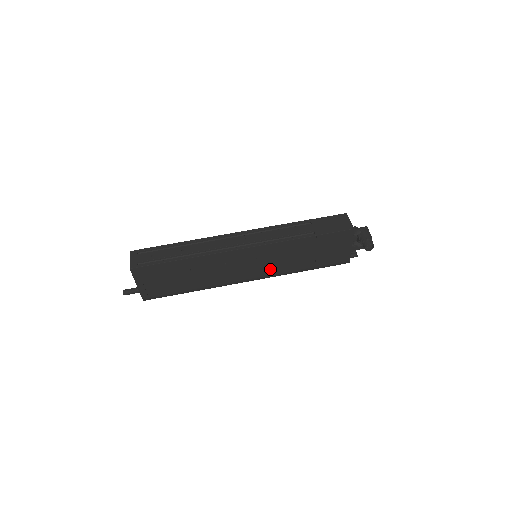
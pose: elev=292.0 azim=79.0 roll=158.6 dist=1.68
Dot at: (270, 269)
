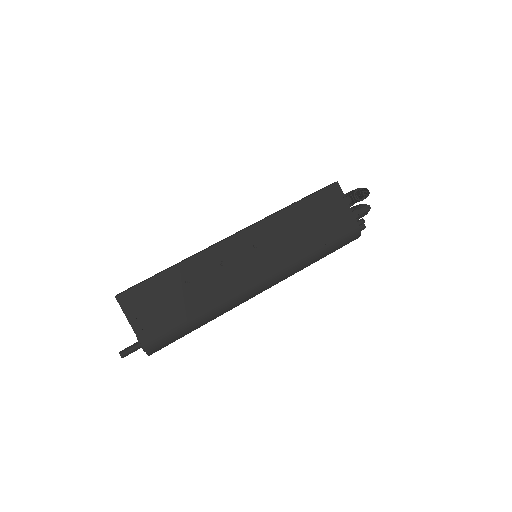
Dot at: (276, 260)
